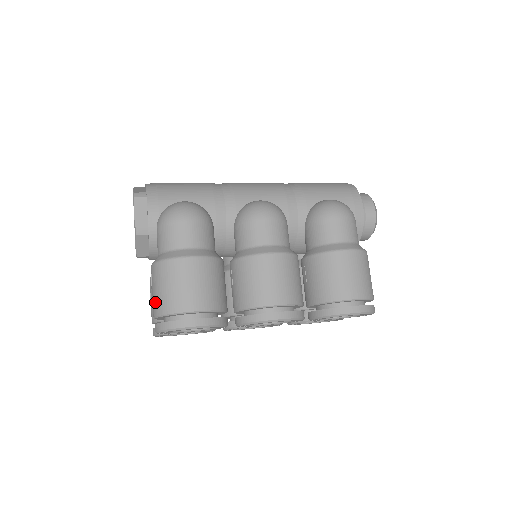
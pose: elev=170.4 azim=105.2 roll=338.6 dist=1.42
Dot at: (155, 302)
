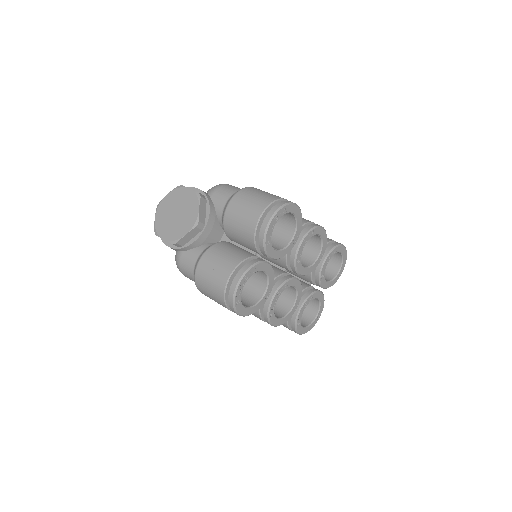
Dot at: (256, 204)
